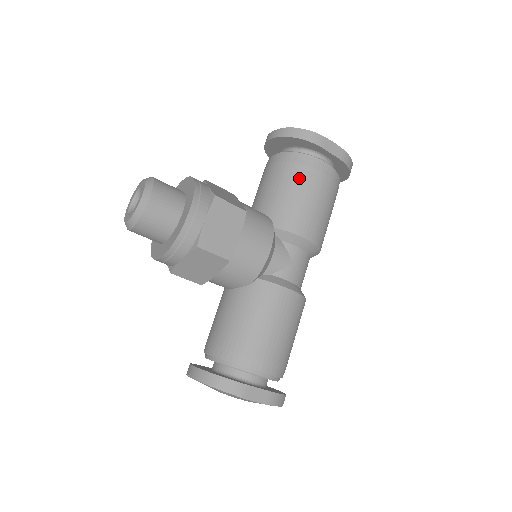
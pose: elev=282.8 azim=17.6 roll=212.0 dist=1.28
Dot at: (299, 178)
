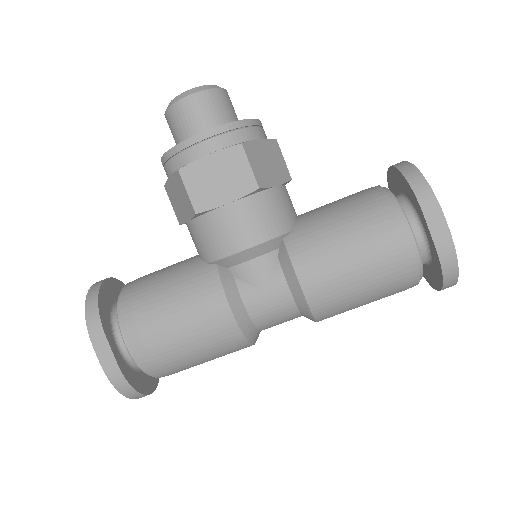
Dot at: (361, 219)
